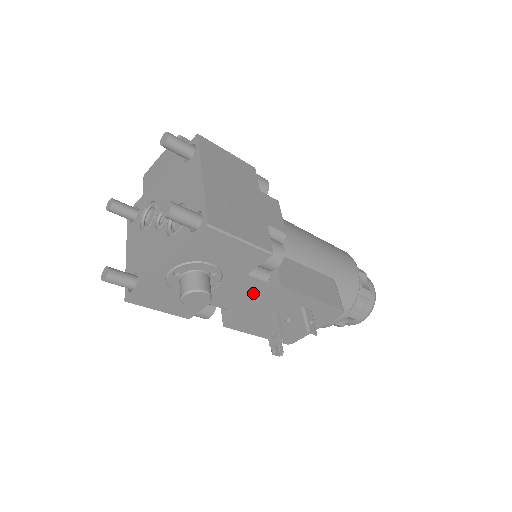
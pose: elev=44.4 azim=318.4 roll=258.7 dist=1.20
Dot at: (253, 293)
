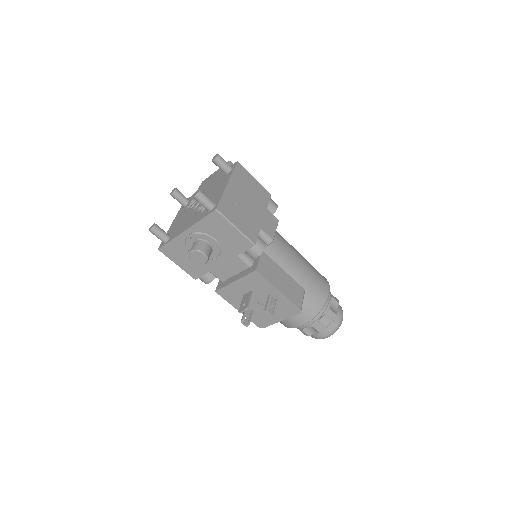
Dot at: (240, 273)
